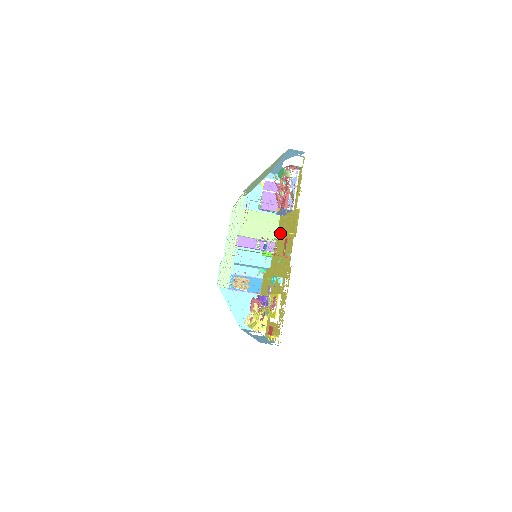
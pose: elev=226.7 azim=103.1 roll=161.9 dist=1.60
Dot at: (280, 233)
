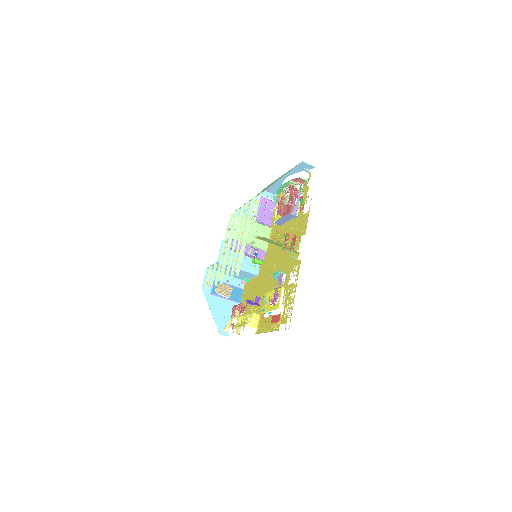
Dot at: occluded
